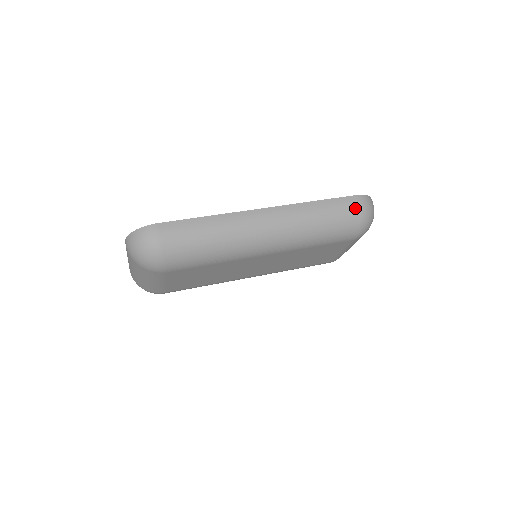
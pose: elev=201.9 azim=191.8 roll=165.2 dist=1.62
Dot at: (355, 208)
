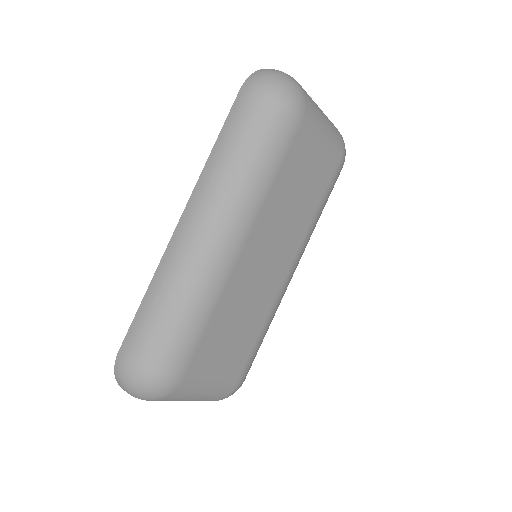
Dot at: (252, 99)
